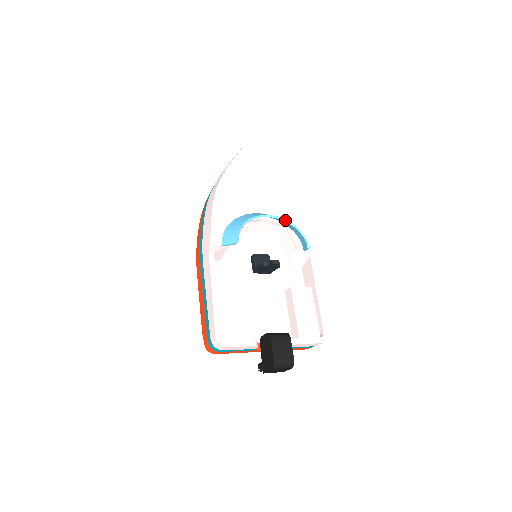
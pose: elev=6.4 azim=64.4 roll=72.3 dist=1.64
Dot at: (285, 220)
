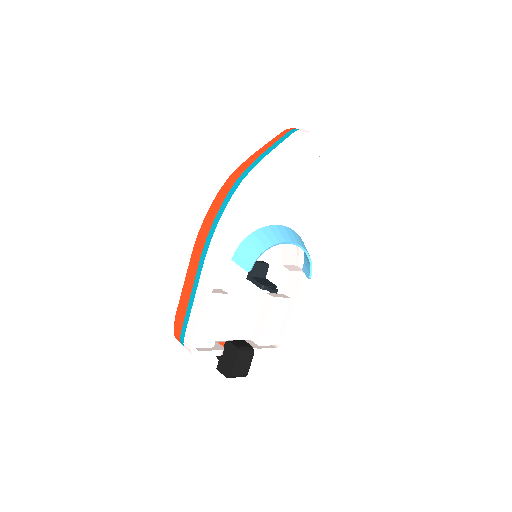
Dot at: (303, 248)
